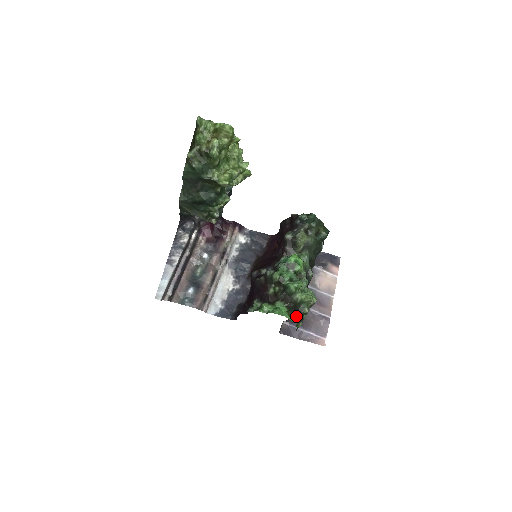
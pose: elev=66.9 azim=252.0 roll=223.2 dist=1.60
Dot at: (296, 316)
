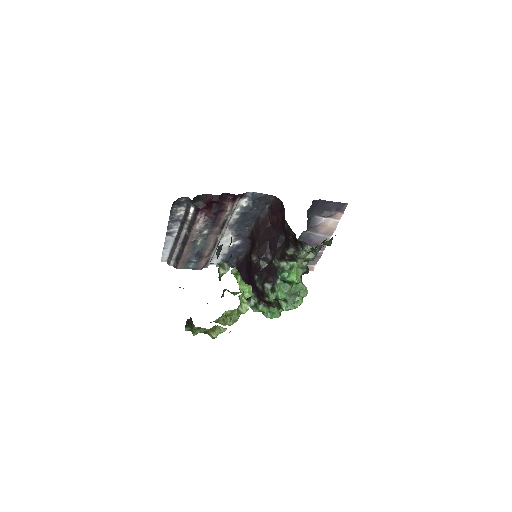
Dot at: occluded
